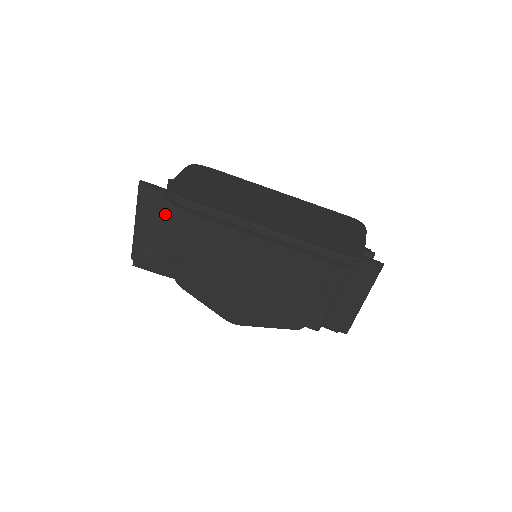
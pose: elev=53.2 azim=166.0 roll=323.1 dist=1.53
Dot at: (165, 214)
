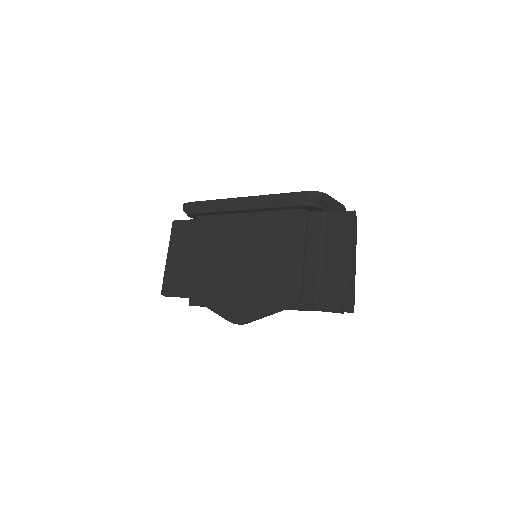
Dot at: (186, 238)
